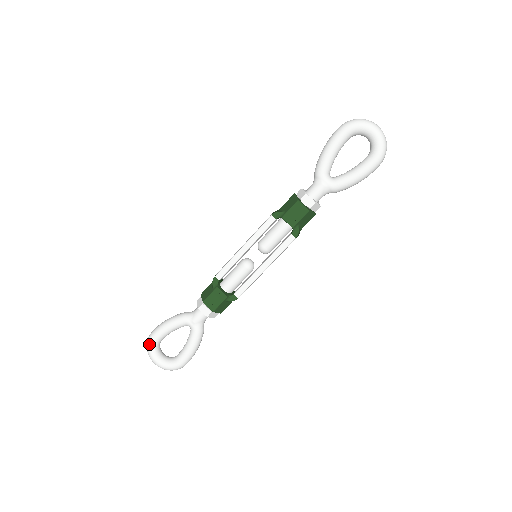
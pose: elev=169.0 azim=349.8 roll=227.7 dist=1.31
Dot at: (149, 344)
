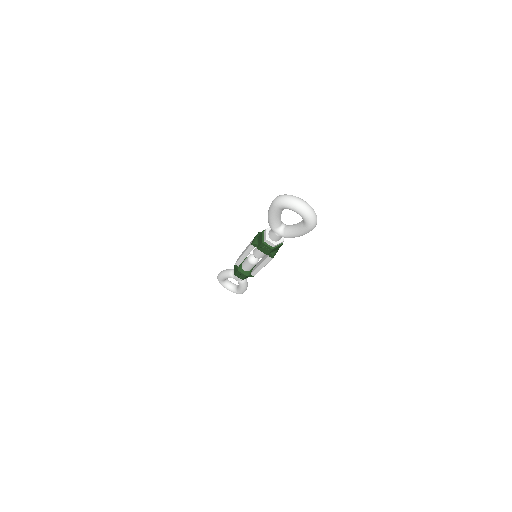
Dot at: (219, 282)
